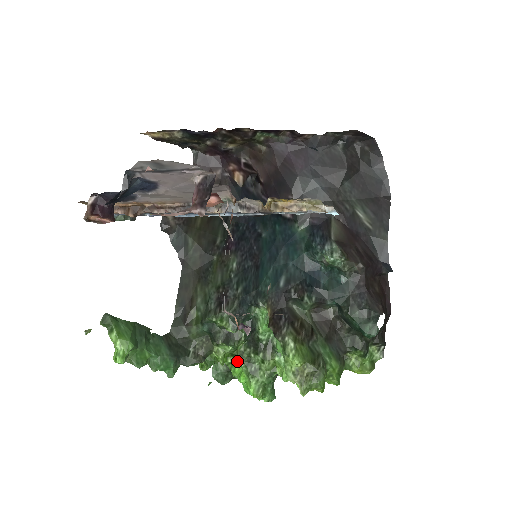
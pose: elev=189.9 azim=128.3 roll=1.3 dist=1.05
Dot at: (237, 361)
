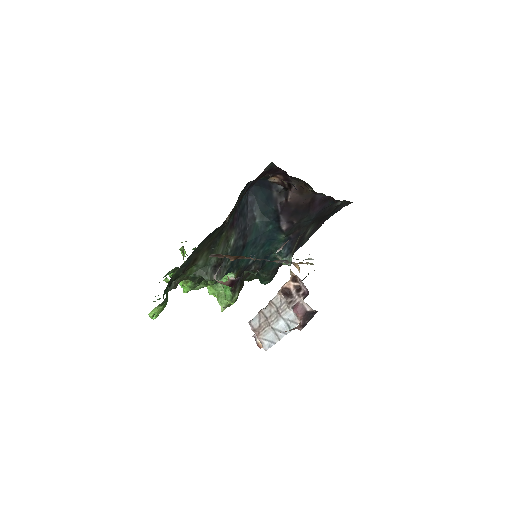
Dot at: occluded
